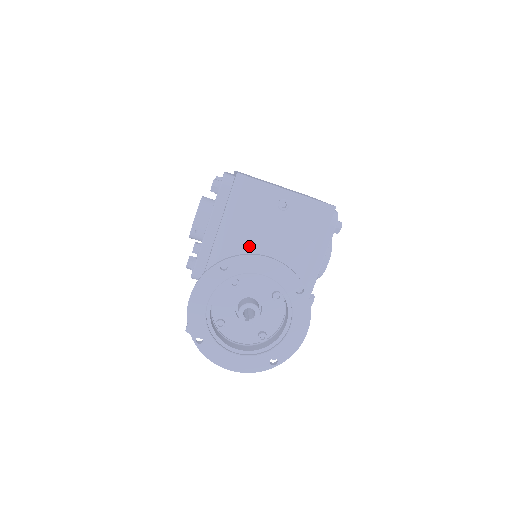
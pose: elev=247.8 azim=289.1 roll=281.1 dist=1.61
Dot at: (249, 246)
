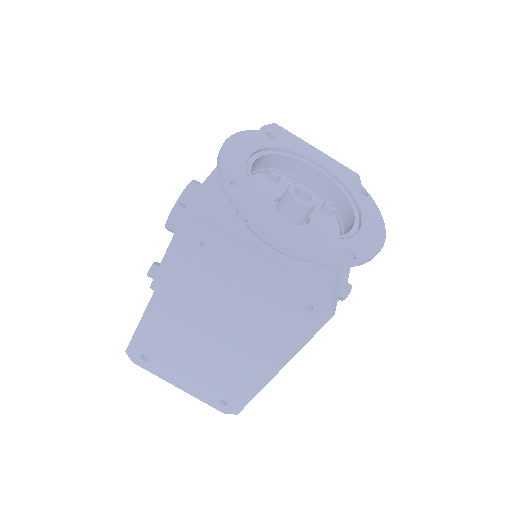
Dot at: occluded
